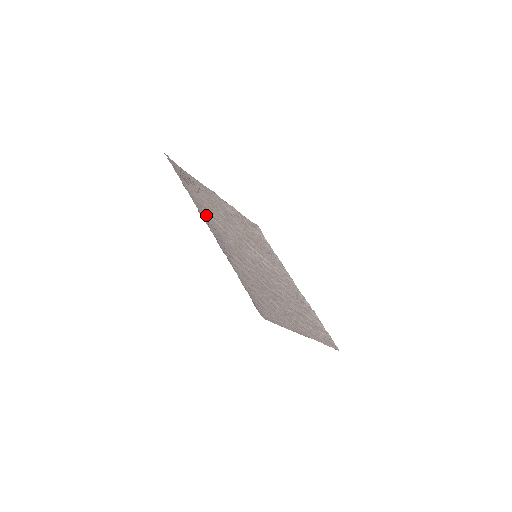
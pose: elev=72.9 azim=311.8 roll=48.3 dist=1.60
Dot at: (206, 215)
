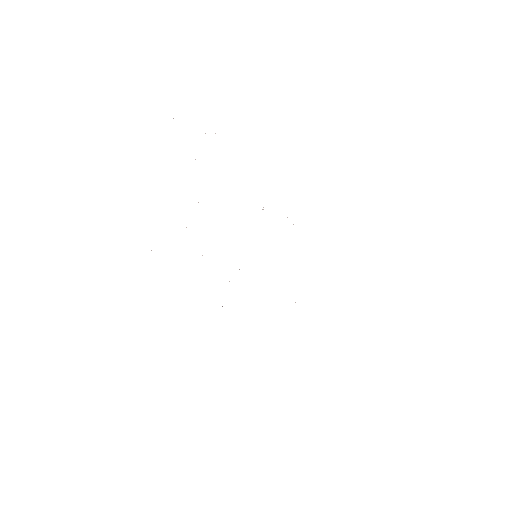
Dot at: occluded
